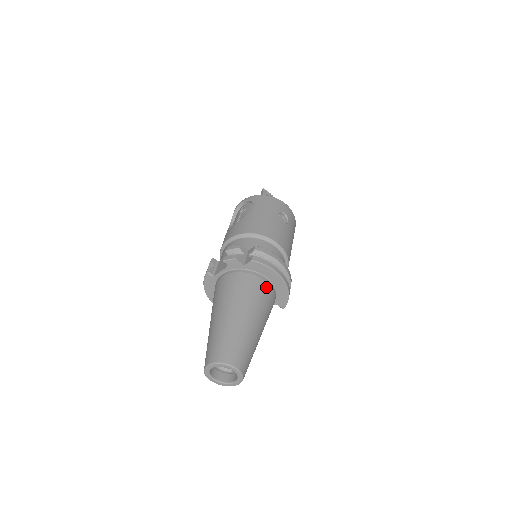
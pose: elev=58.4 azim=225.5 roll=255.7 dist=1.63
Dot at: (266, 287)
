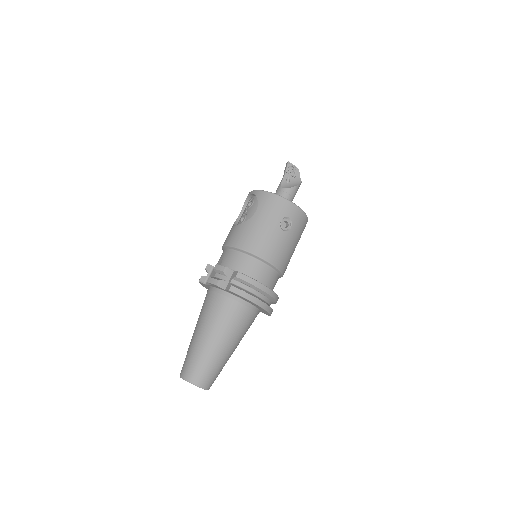
Dot at: (244, 310)
